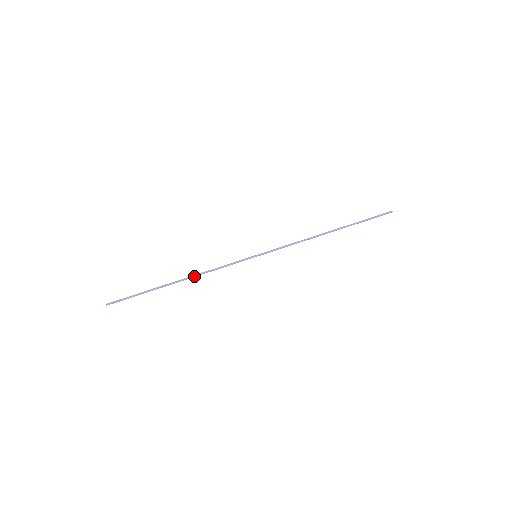
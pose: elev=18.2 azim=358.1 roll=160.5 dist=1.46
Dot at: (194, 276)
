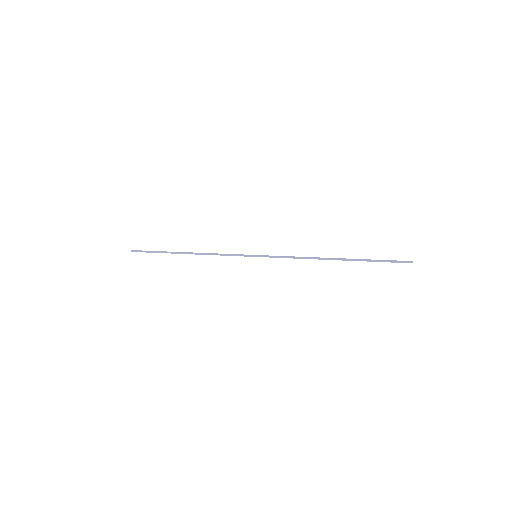
Dot at: (199, 254)
